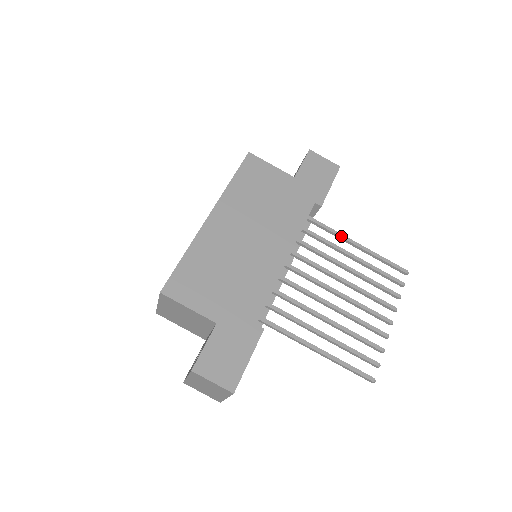
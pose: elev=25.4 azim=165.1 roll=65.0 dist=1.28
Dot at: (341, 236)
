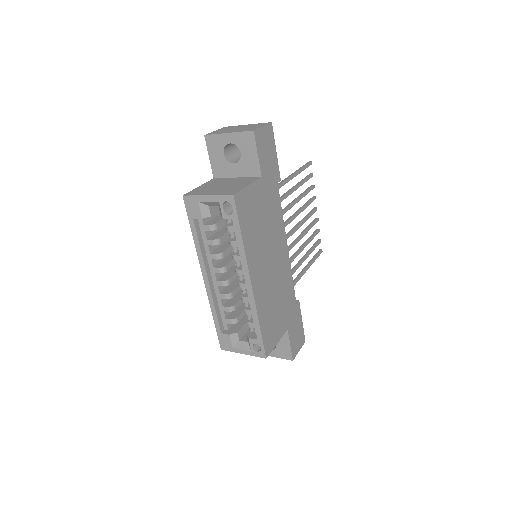
Dot at: occluded
